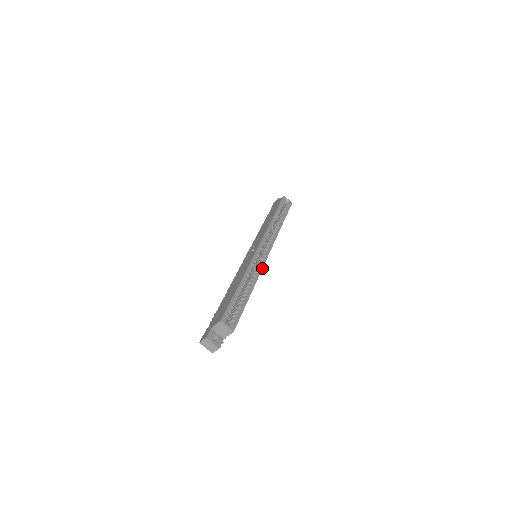
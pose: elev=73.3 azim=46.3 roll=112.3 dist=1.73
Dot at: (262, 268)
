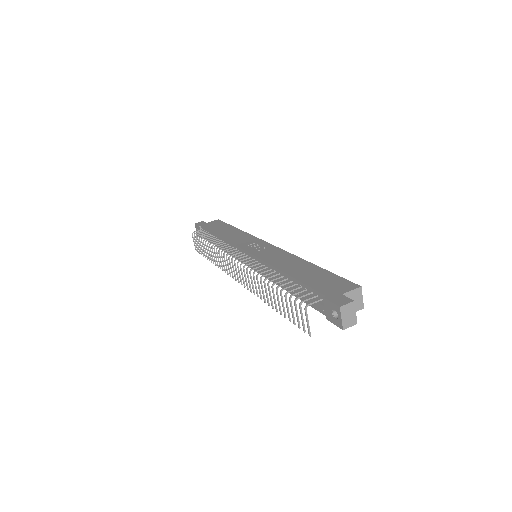
Dot at: occluded
